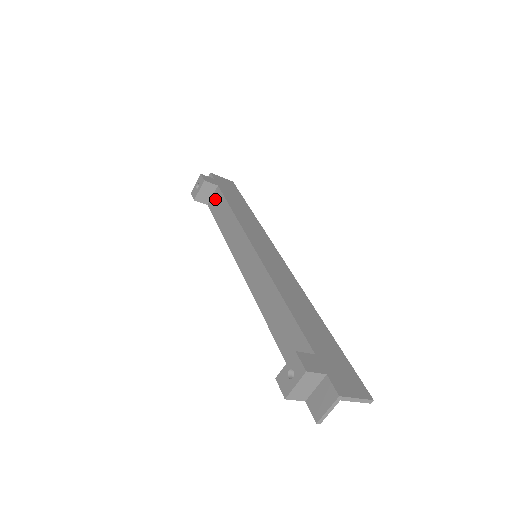
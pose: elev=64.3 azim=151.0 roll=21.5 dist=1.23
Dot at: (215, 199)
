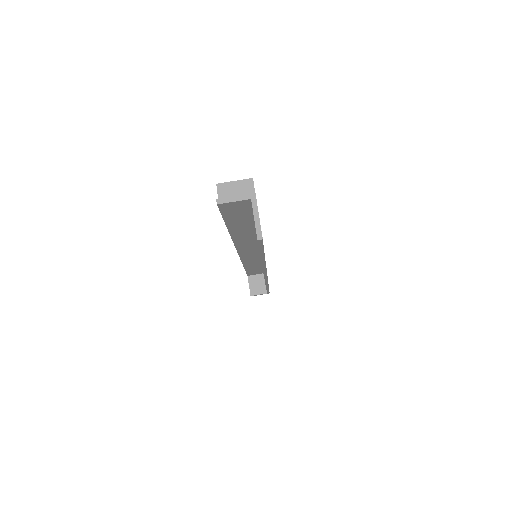
Dot at: occluded
